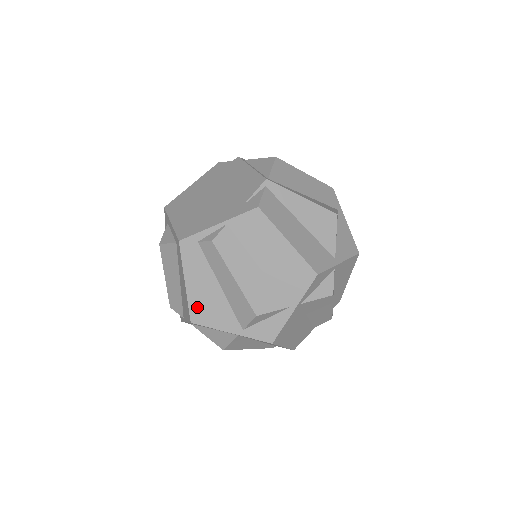
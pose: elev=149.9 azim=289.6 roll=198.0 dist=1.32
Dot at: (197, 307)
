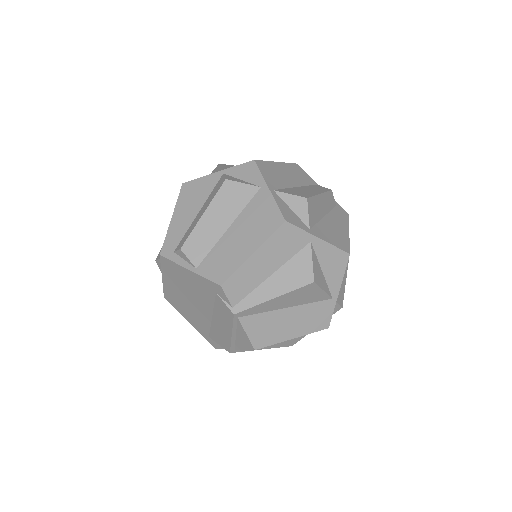
Dot at: occluded
